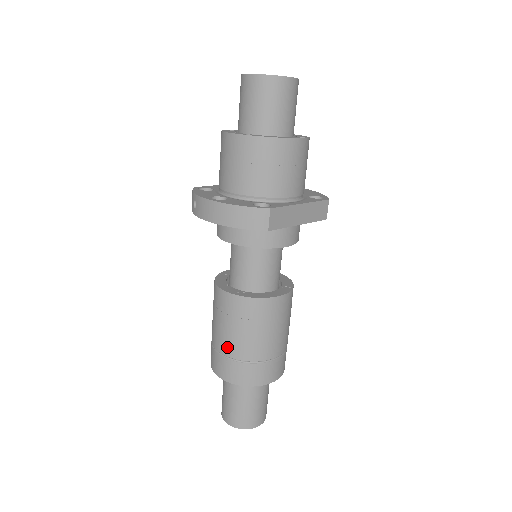
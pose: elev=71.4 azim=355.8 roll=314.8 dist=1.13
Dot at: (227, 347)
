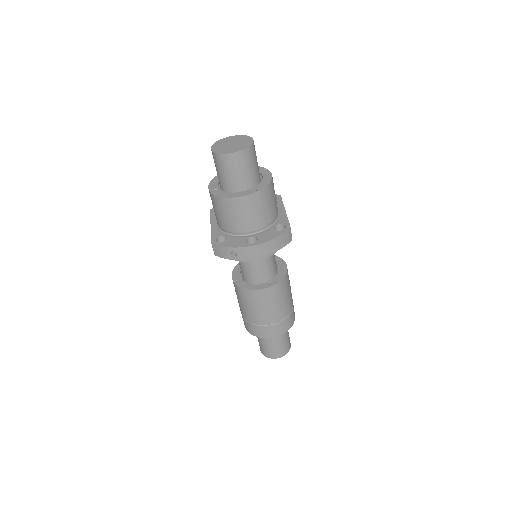
Dot at: (274, 318)
